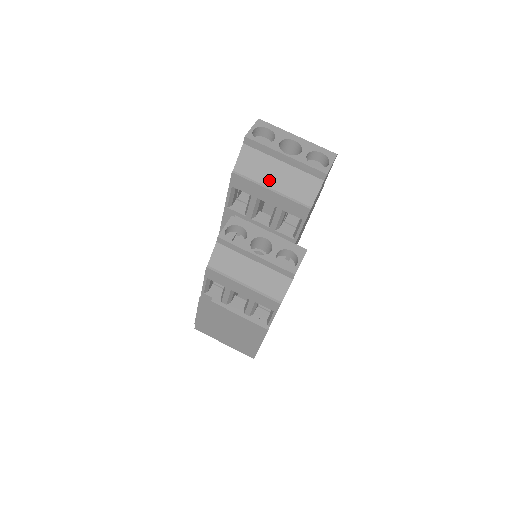
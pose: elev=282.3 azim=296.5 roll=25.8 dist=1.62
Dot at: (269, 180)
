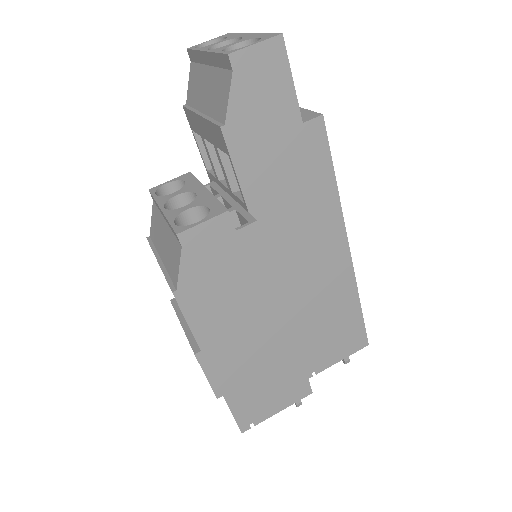
Dot at: (202, 101)
